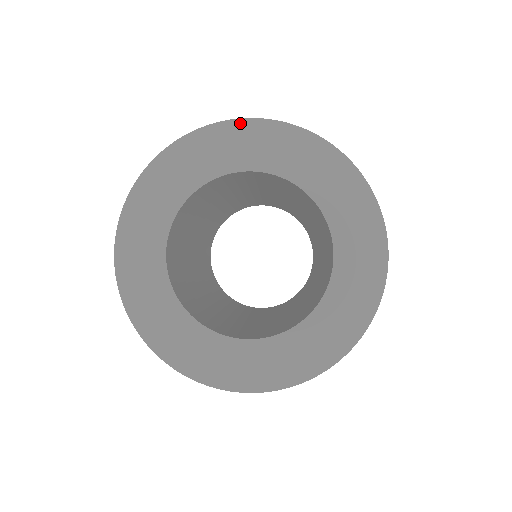
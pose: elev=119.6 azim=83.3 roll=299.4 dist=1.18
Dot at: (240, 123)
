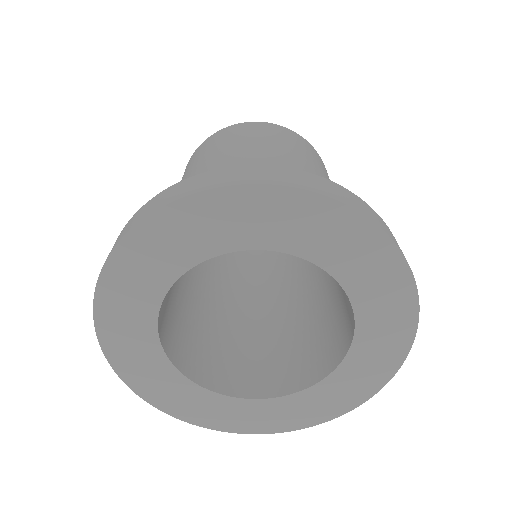
Dot at: (223, 193)
